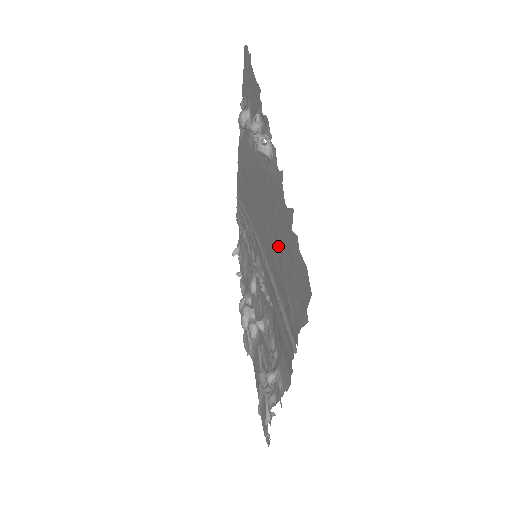
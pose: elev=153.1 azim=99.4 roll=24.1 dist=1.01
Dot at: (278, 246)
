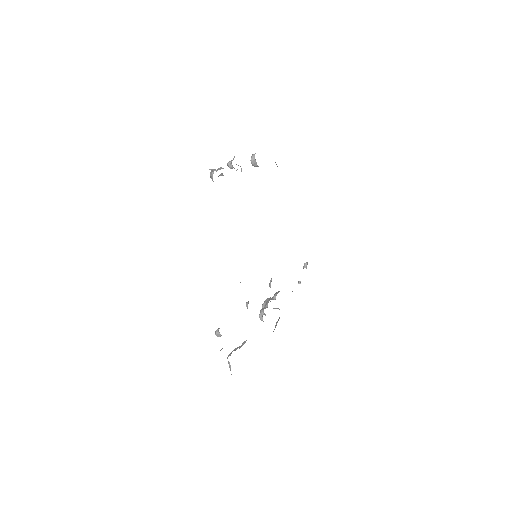
Dot at: occluded
